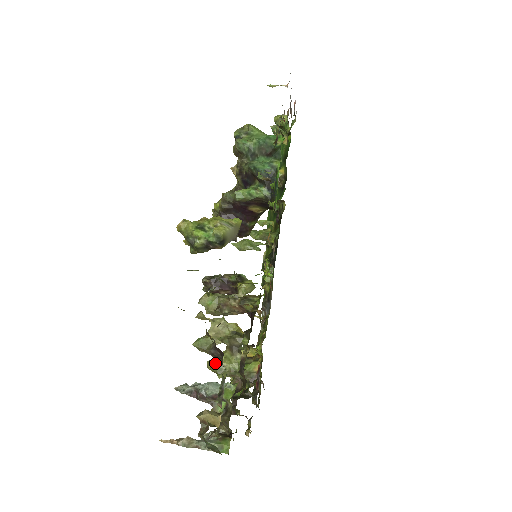
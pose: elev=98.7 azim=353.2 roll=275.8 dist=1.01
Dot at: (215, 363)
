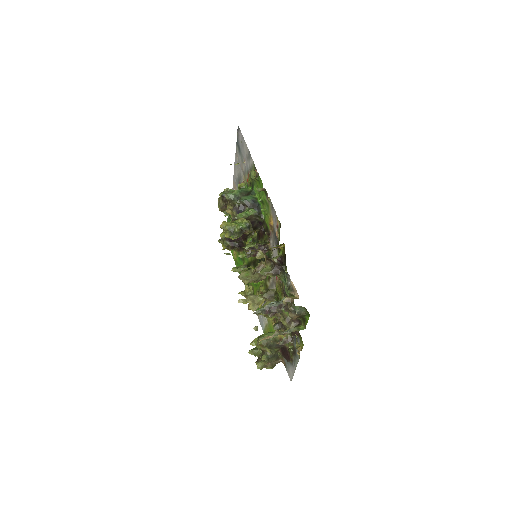
Dot at: occluded
